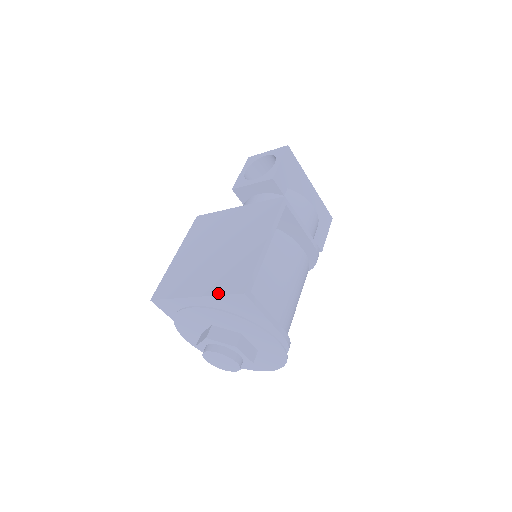
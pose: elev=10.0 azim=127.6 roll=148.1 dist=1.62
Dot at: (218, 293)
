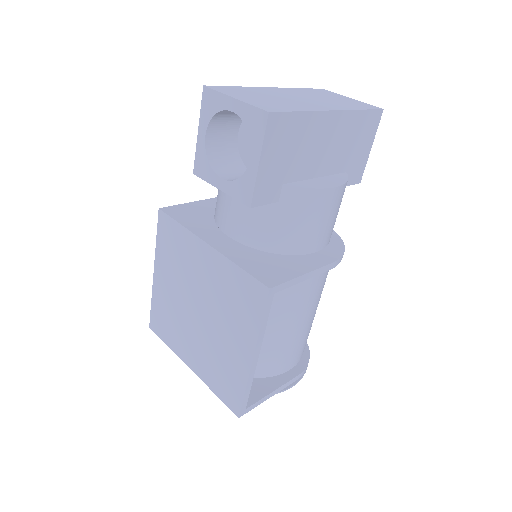
Dot at: (213, 390)
